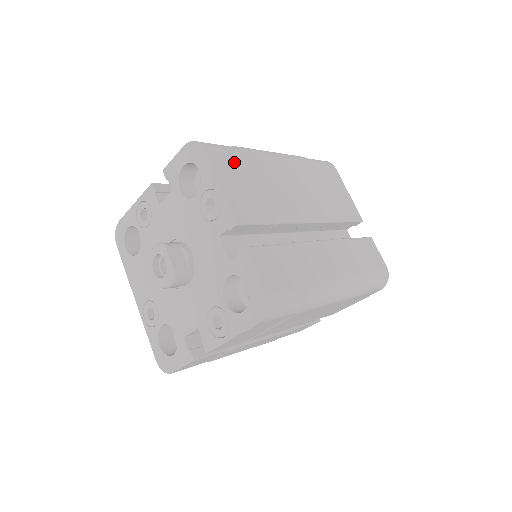
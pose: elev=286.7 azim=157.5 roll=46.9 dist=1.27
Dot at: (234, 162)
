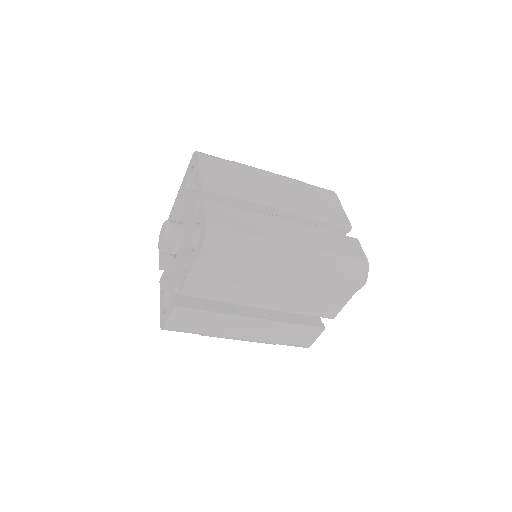
Dot at: (225, 261)
